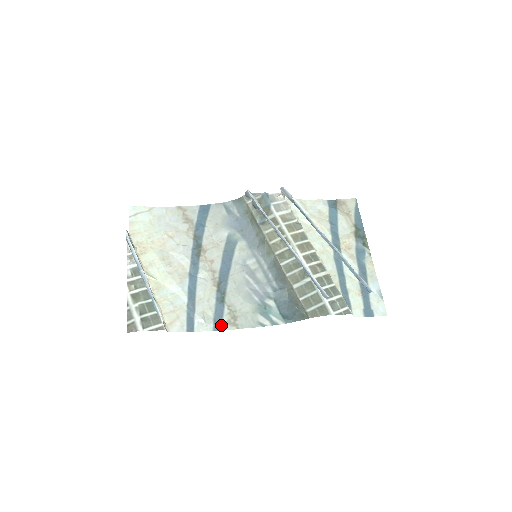
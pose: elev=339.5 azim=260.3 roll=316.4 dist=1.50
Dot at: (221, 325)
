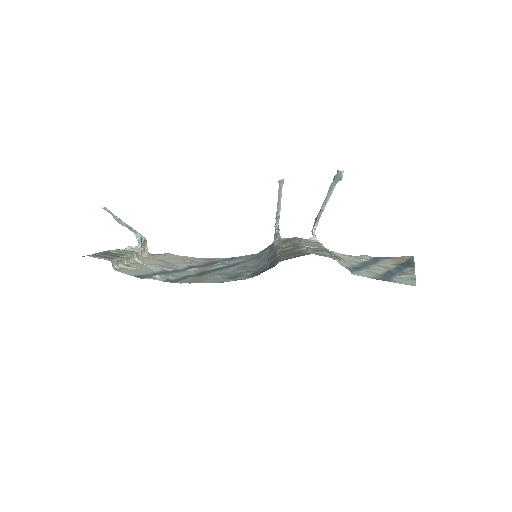
Dot at: (175, 282)
